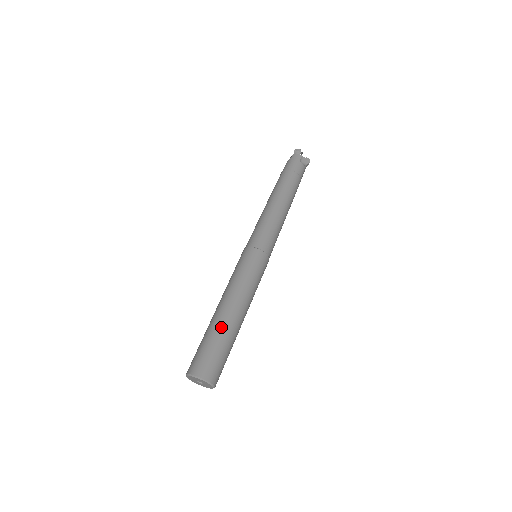
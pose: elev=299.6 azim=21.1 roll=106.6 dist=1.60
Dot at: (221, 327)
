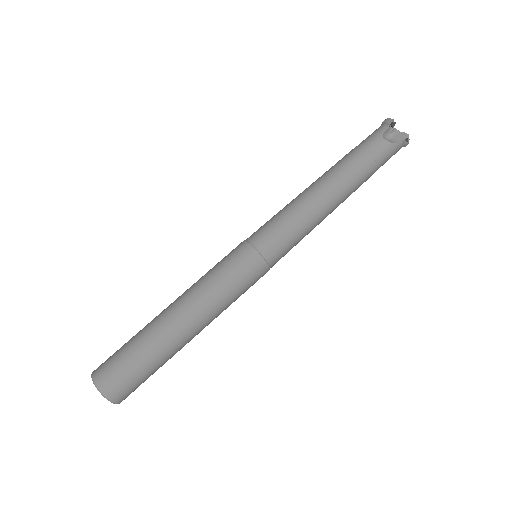
Dot at: (149, 328)
